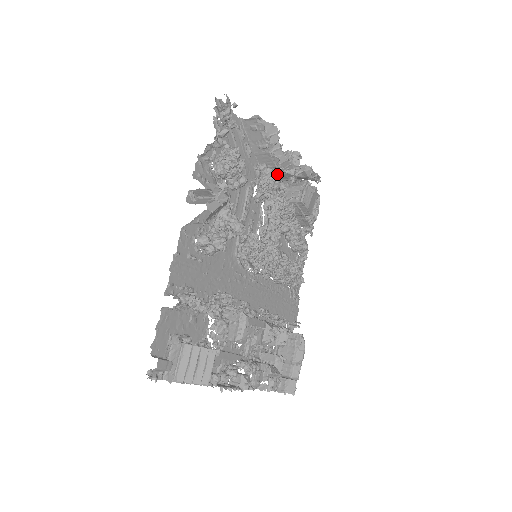
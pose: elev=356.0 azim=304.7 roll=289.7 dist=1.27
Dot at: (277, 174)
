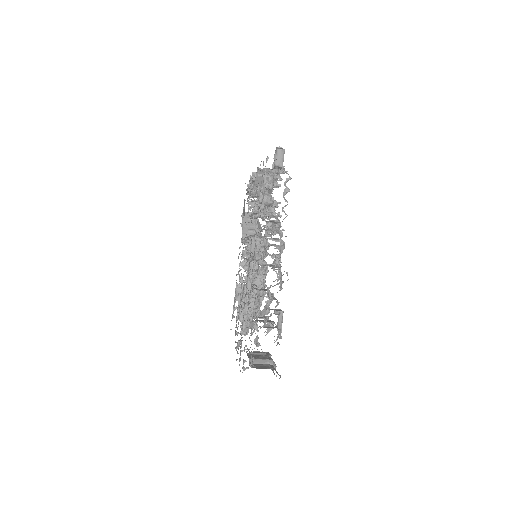
Dot at: occluded
